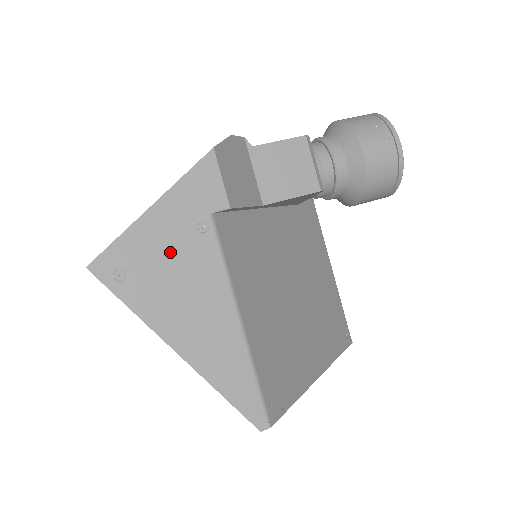
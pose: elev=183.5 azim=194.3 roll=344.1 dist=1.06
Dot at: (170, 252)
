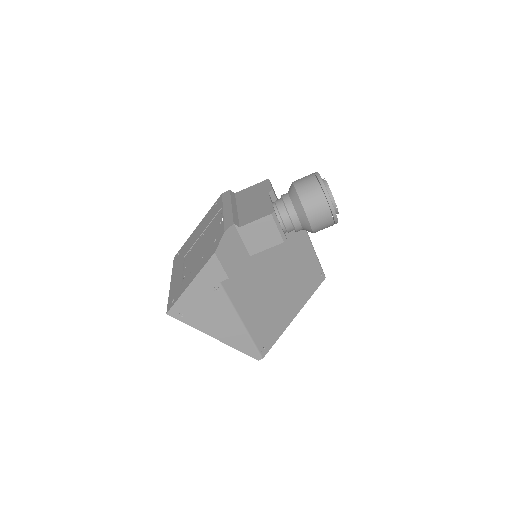
Dot at: (203, 302)
